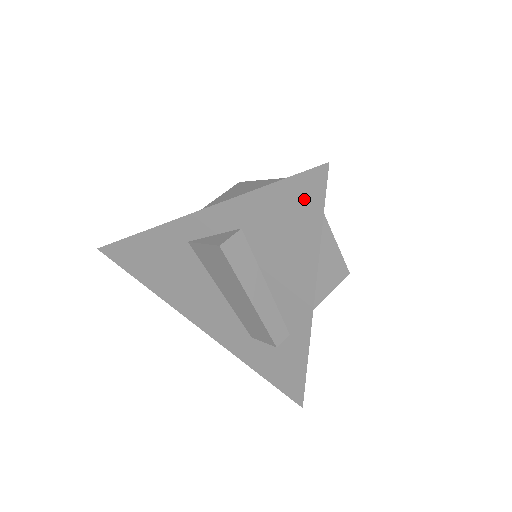
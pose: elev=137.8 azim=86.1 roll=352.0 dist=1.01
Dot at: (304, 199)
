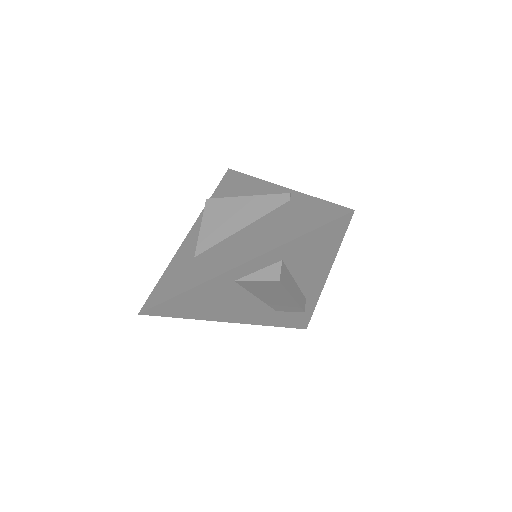
Dot at: (333, 232)
